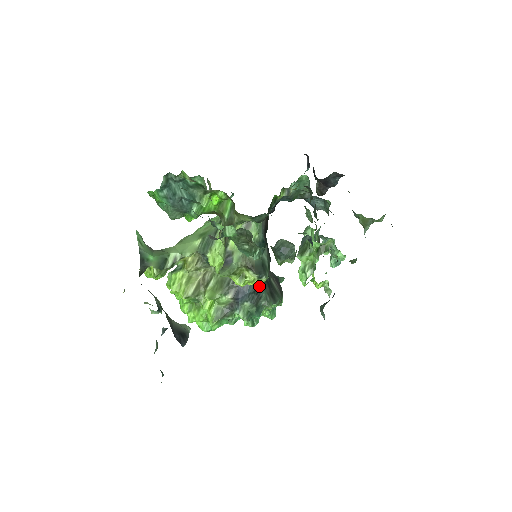
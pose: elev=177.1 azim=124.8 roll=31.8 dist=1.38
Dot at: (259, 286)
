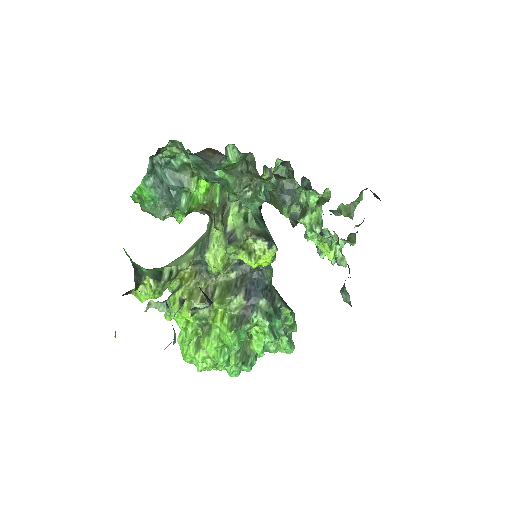
Dot at: (269, 282)
